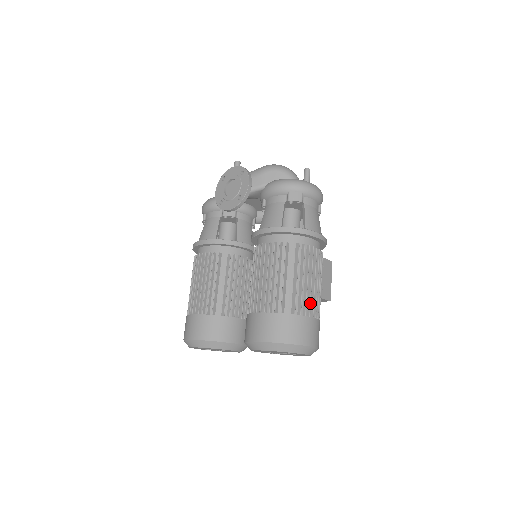
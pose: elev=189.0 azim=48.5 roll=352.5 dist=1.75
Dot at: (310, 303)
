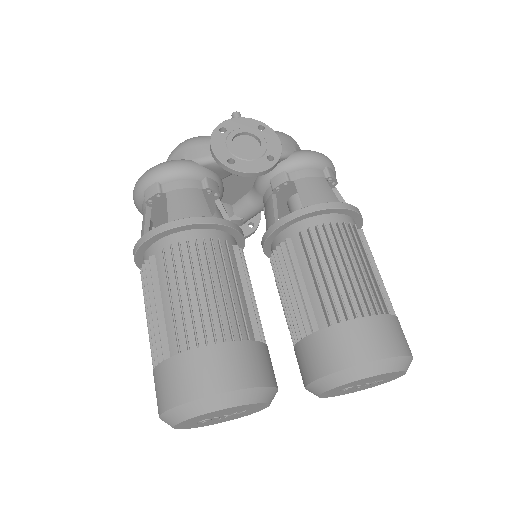
Dot at: occluded
